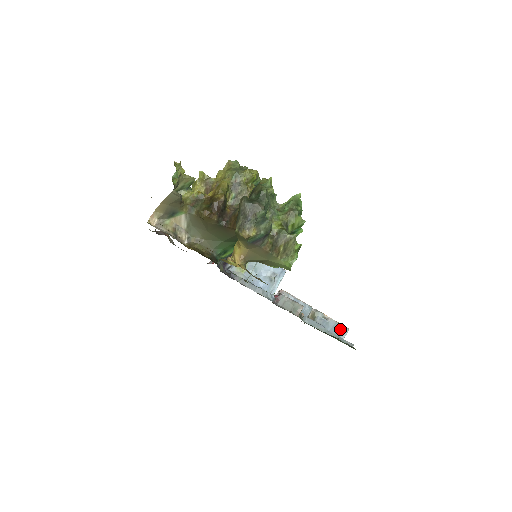
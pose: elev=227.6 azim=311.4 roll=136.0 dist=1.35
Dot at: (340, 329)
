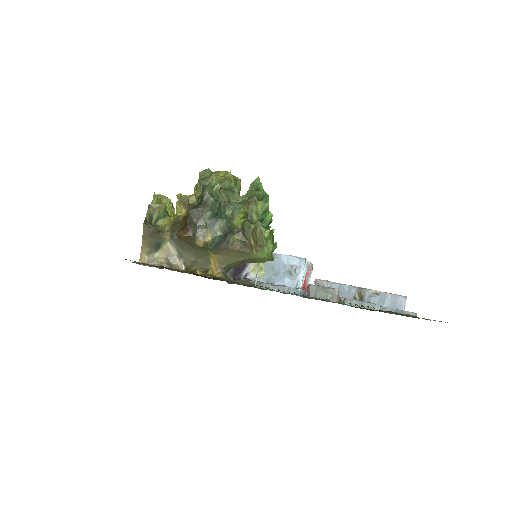
Dot at: (396, 300)
